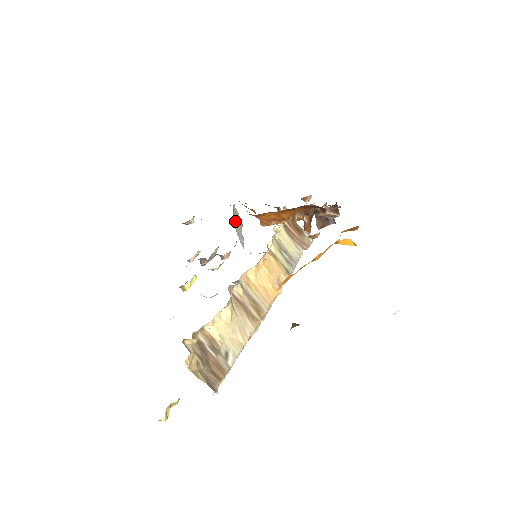
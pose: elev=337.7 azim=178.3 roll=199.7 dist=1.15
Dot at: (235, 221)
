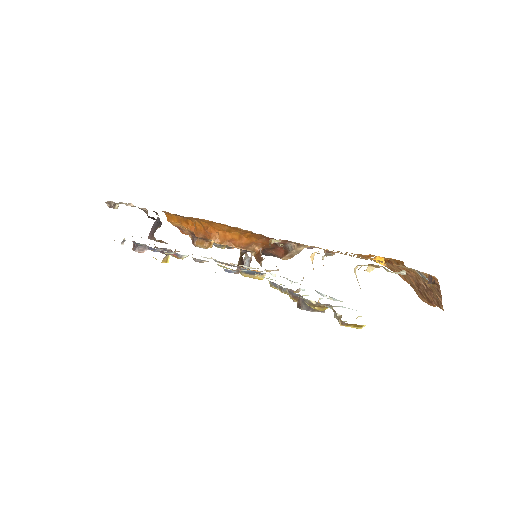
Dot at: occluded
